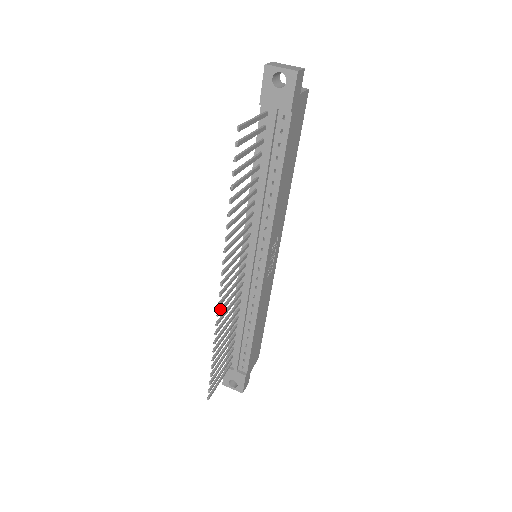
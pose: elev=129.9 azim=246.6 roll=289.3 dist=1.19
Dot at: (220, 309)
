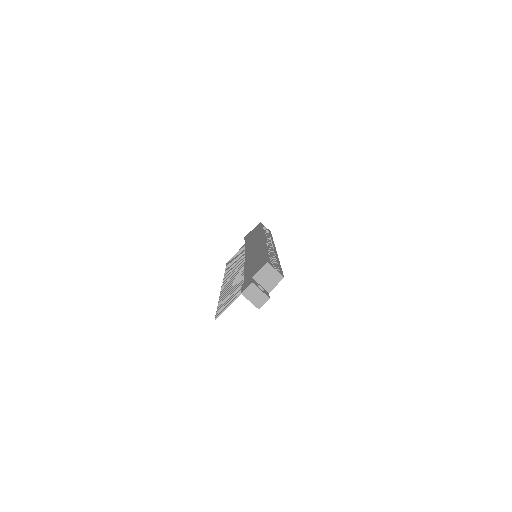
Dot at: (225, 278)
